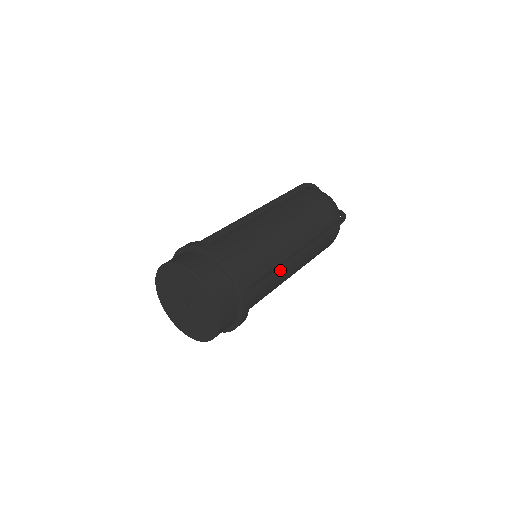
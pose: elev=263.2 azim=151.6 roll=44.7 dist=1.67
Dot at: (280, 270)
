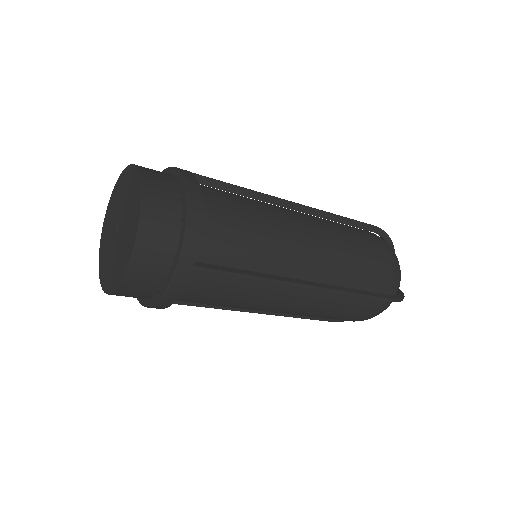
Dot at: (265, 284)
